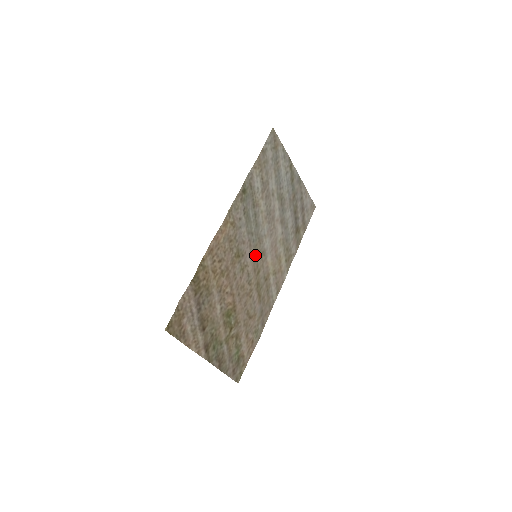
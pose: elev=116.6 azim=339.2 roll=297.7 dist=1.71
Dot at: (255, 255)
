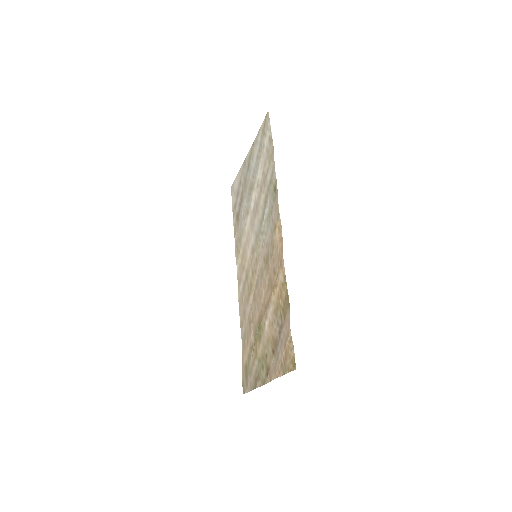
Dot at: (257, 255)
